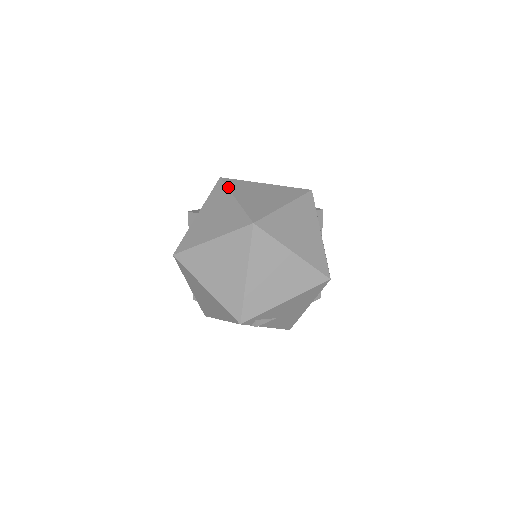
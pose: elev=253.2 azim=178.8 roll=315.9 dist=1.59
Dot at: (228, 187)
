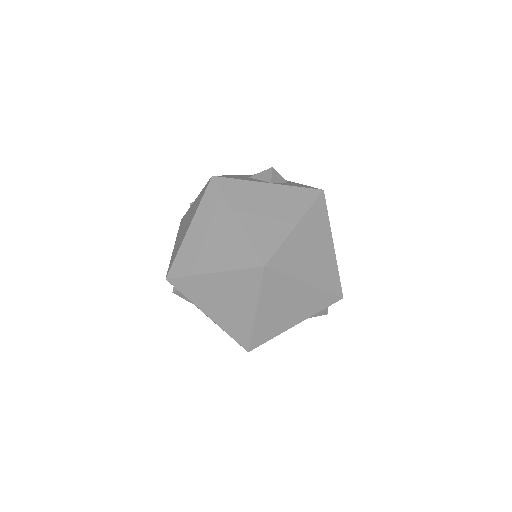
Dot at: (311, 208)
